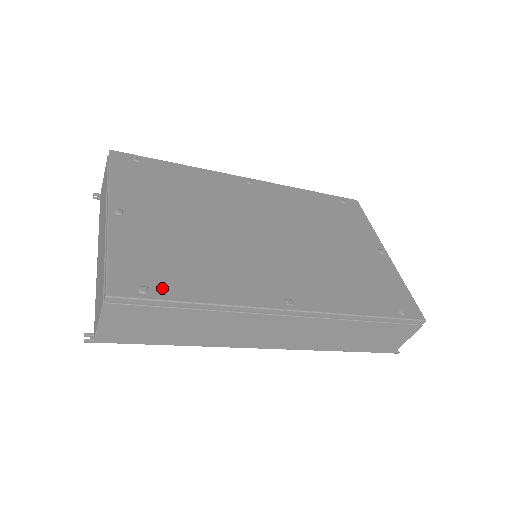
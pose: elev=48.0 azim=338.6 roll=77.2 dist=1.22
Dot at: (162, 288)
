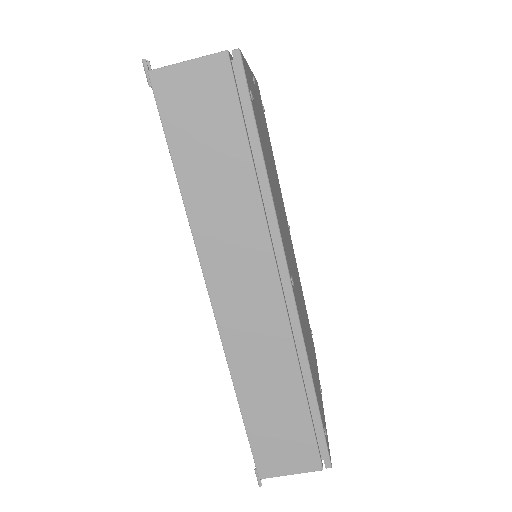
Dot at: occluded
